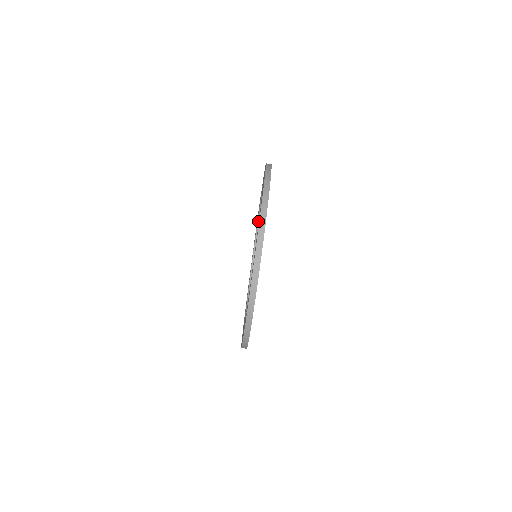
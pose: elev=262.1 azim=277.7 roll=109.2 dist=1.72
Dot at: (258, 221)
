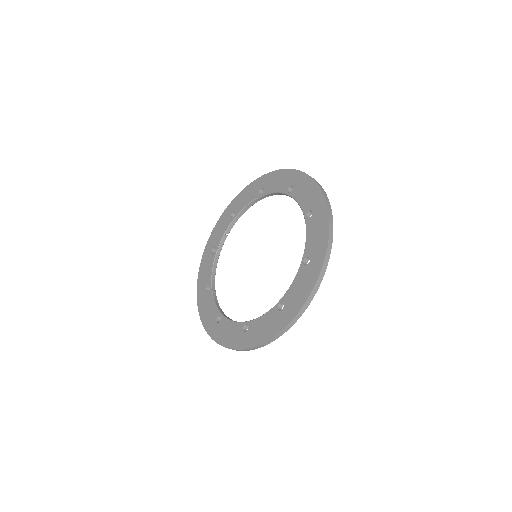
Dot at: (256, 199)
